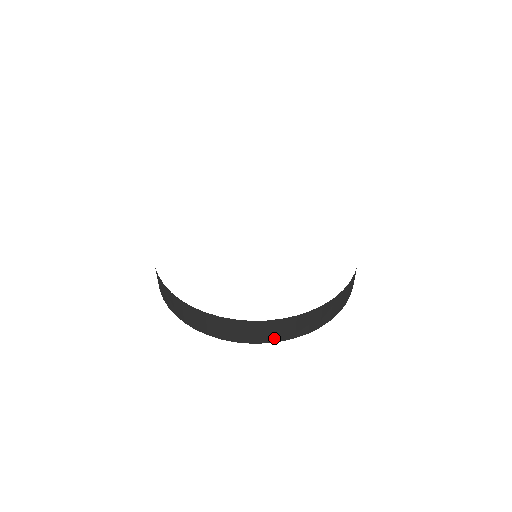
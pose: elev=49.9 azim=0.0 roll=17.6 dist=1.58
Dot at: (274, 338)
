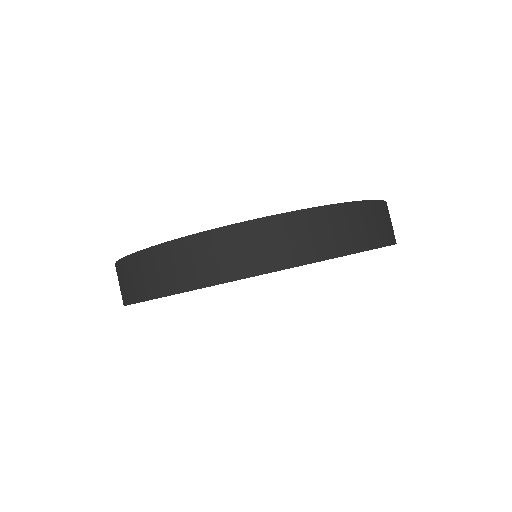
Dot at: (304, 254)
